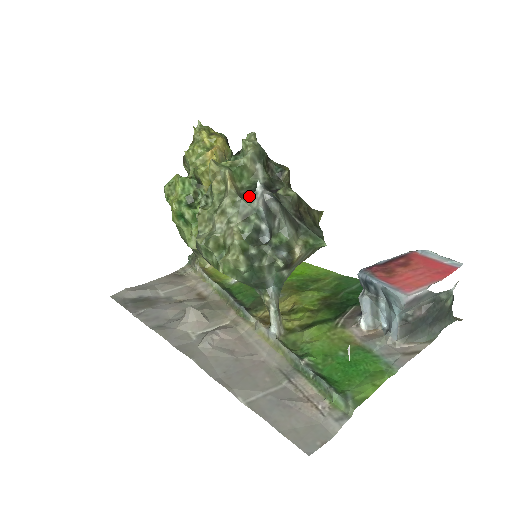
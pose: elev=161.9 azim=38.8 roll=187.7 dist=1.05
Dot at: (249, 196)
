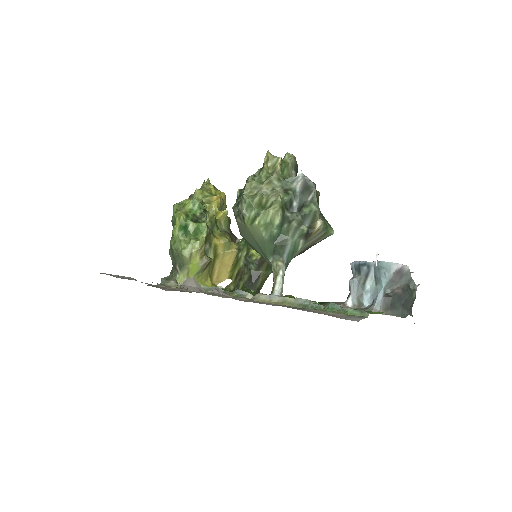
Dot at: (291, 179)
